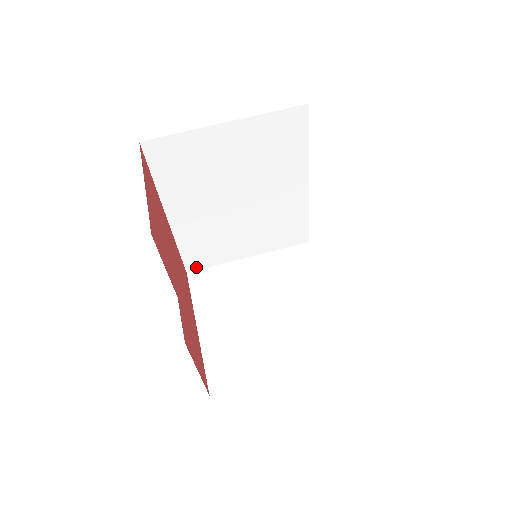
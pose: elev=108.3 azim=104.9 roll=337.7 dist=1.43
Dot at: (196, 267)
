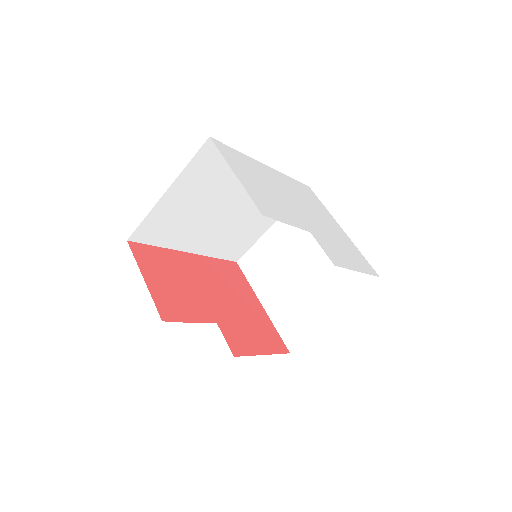
Dot at: (240, 256)
